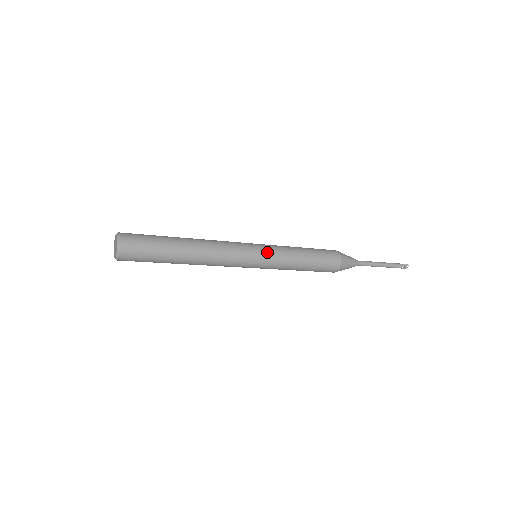
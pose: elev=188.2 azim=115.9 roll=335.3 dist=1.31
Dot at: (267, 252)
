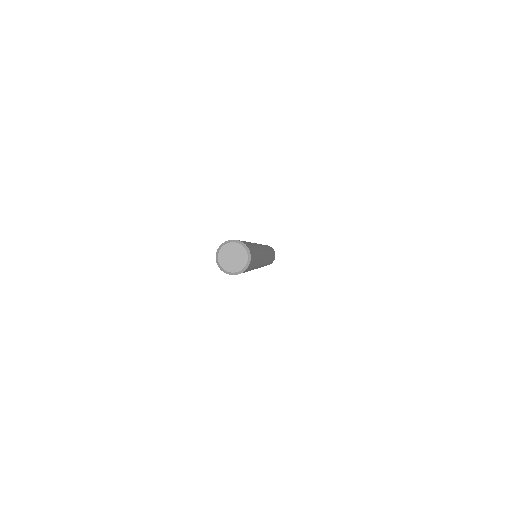
Dot at: (268, 260)
